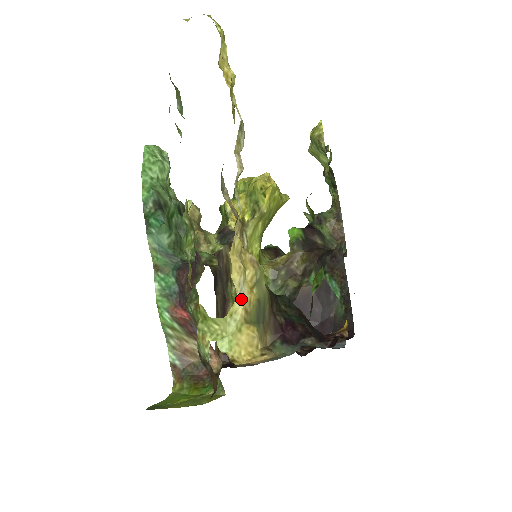
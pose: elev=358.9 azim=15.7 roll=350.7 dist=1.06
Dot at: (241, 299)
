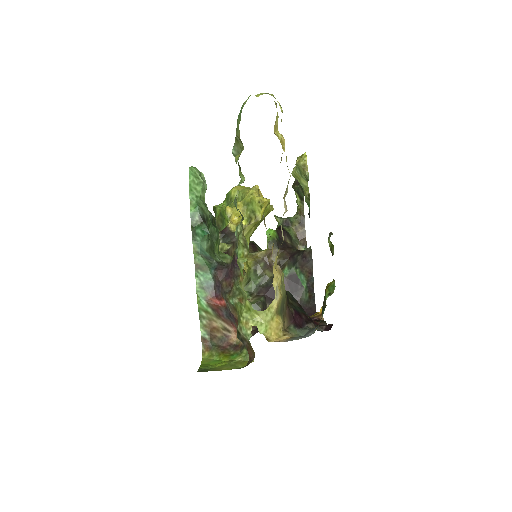
Dot at: (277, 298)
